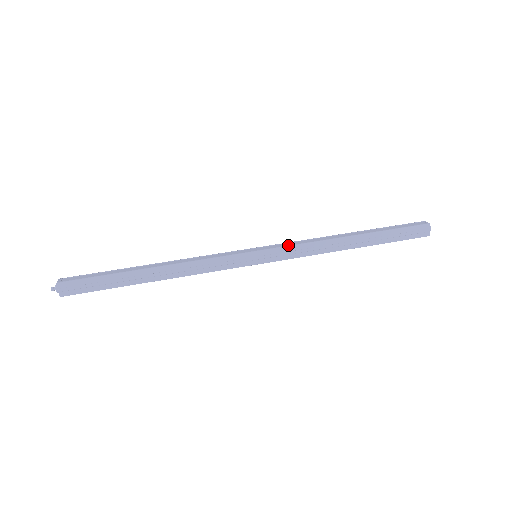
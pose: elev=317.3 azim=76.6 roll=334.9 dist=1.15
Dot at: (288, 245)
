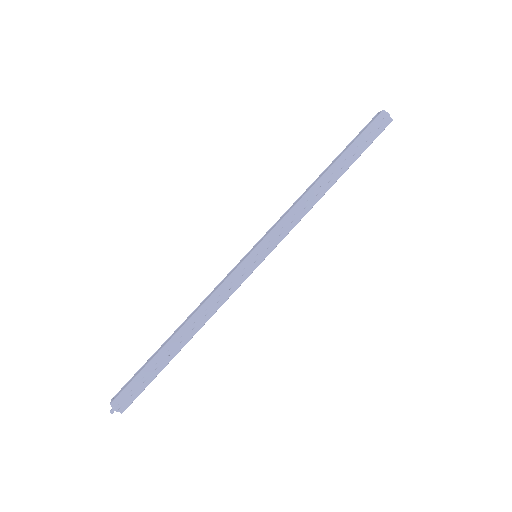
Dot at: (275, 226)
